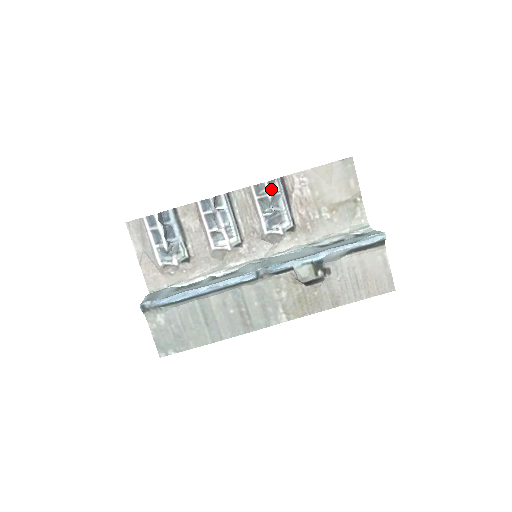
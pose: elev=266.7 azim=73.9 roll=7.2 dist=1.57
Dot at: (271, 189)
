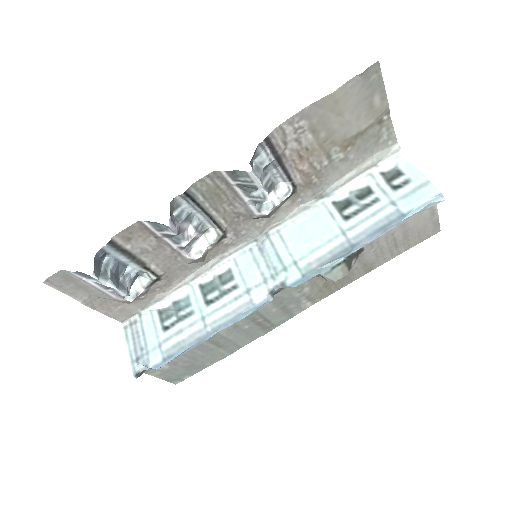
Dot at: occluded
